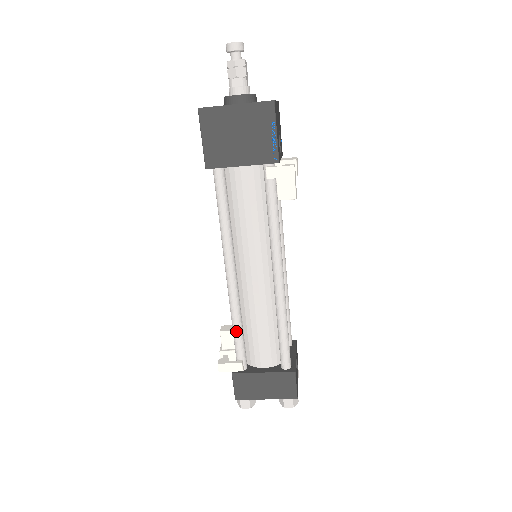
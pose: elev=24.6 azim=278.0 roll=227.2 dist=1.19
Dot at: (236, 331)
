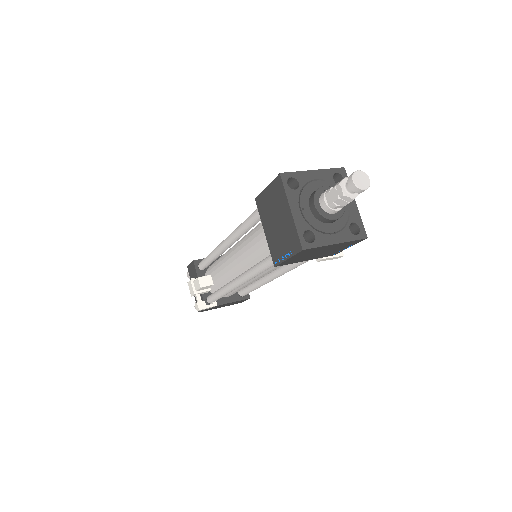
Dot at: (222, 296)
